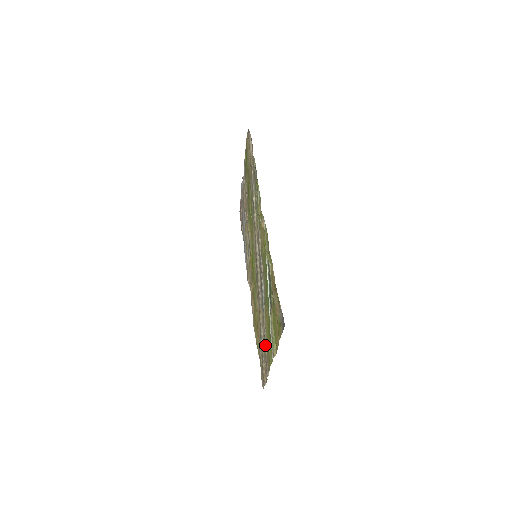
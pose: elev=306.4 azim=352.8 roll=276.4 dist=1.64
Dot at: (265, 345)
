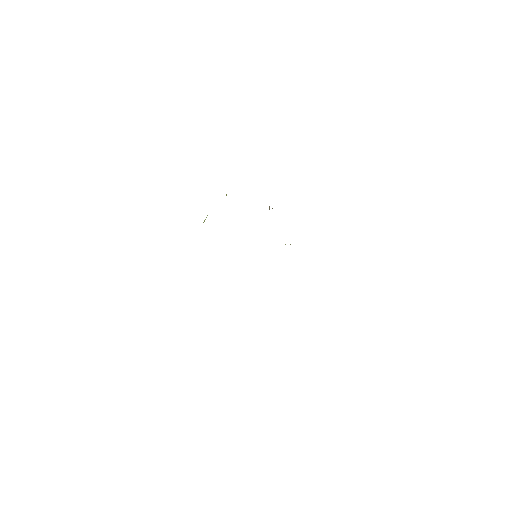
Dot at: occluded
